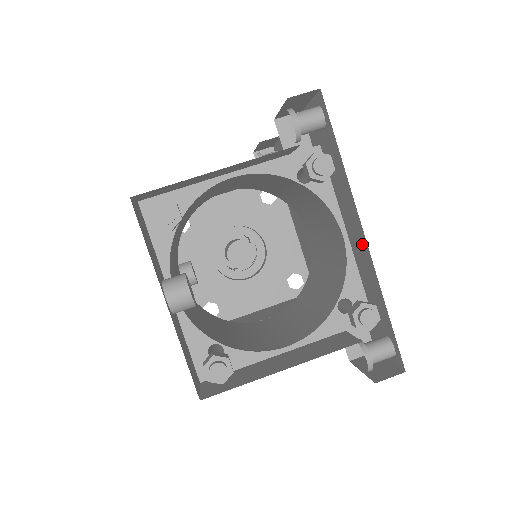
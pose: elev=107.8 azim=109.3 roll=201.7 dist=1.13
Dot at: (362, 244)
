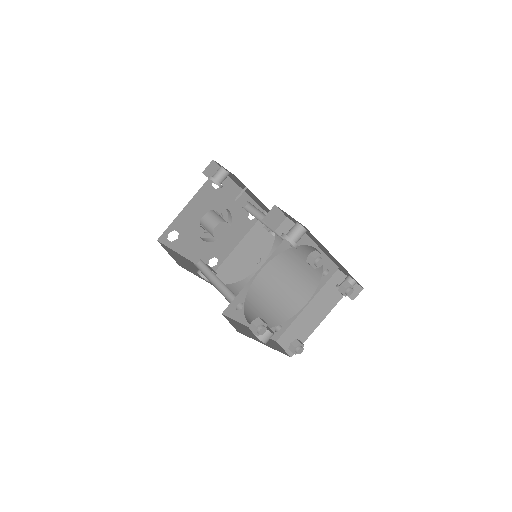
Dot at: (335, 260)
